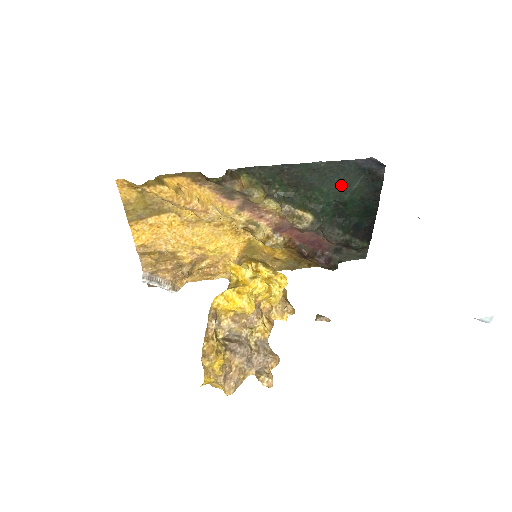
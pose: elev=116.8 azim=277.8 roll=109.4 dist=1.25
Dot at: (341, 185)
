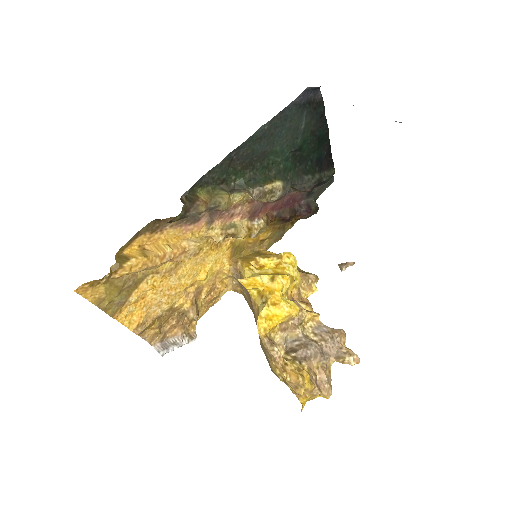
Dot at: (290, 134)
